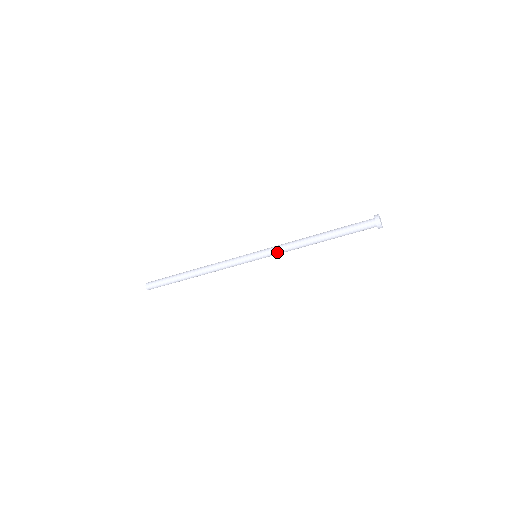
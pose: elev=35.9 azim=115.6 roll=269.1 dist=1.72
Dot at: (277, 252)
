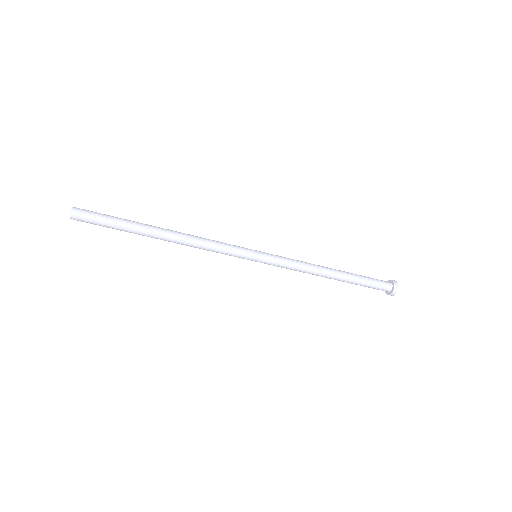
Dot at: (286, 262)
